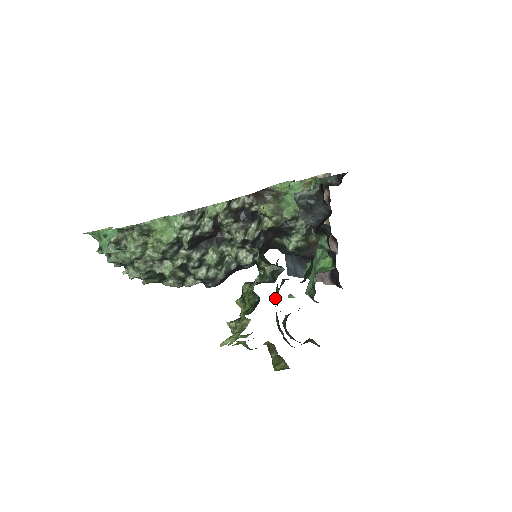
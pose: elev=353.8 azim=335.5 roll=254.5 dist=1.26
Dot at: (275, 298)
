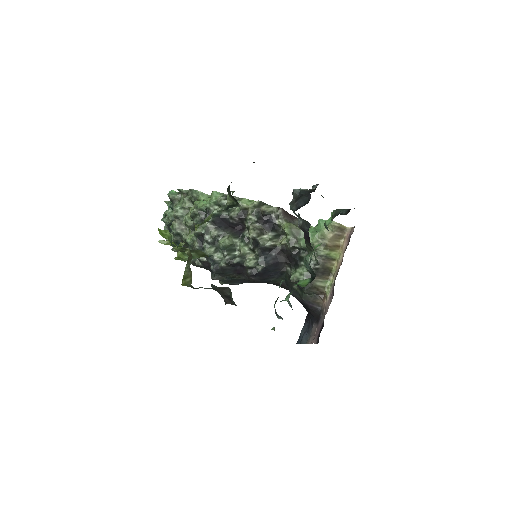
Dot at: occluded
